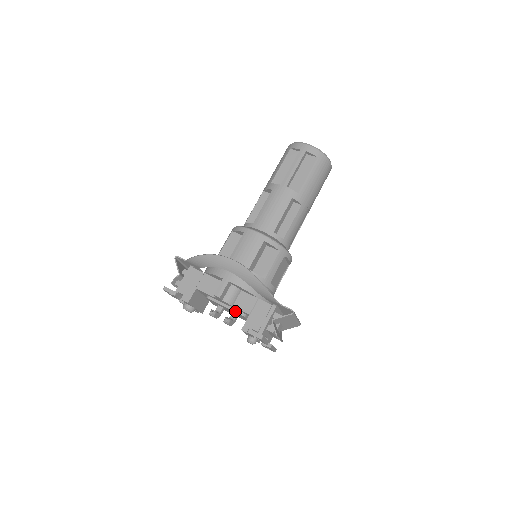
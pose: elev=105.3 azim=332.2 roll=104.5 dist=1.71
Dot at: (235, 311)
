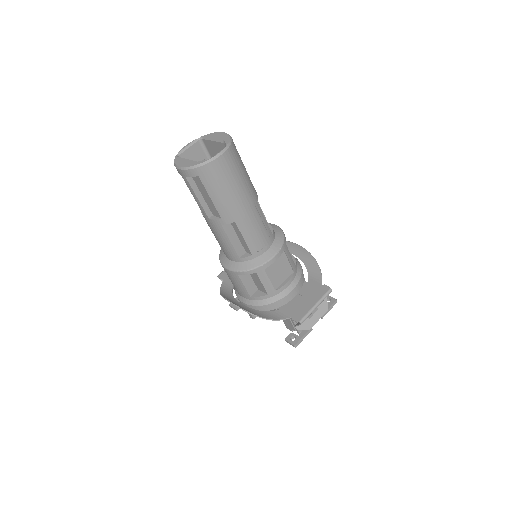
Dot at: occluded
